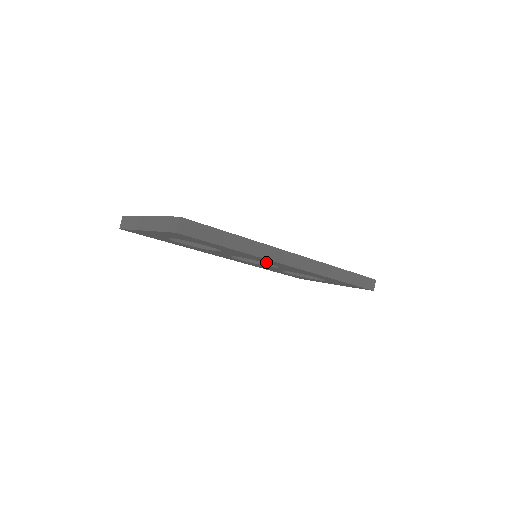
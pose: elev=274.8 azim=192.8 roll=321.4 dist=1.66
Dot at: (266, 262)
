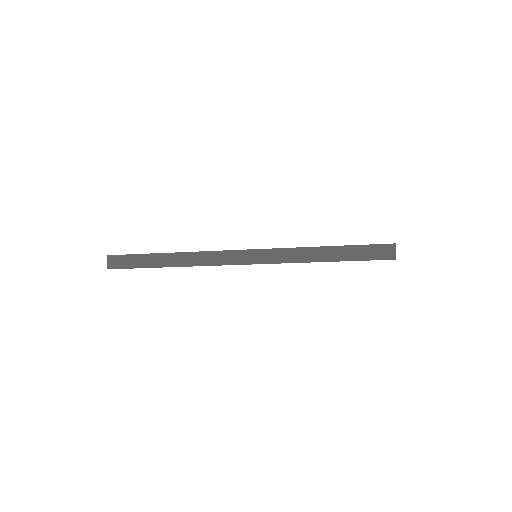
Dot at: occluded
